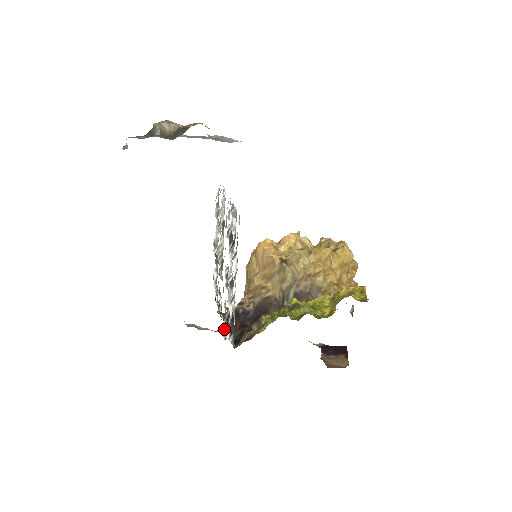
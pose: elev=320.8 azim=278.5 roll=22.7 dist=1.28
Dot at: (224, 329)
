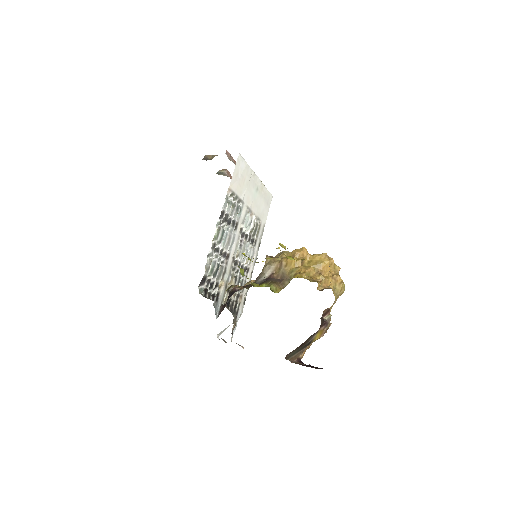
Dot at: (220, 311)
